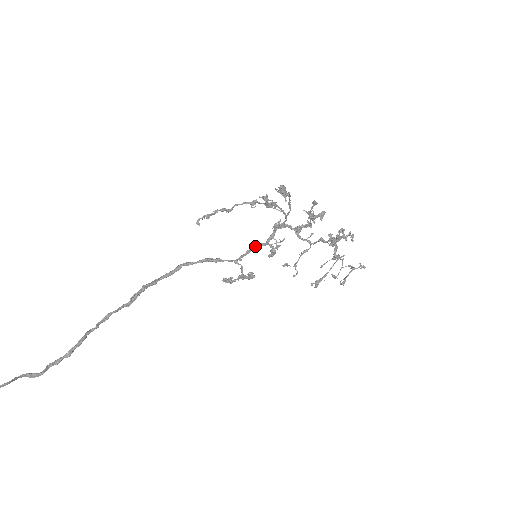
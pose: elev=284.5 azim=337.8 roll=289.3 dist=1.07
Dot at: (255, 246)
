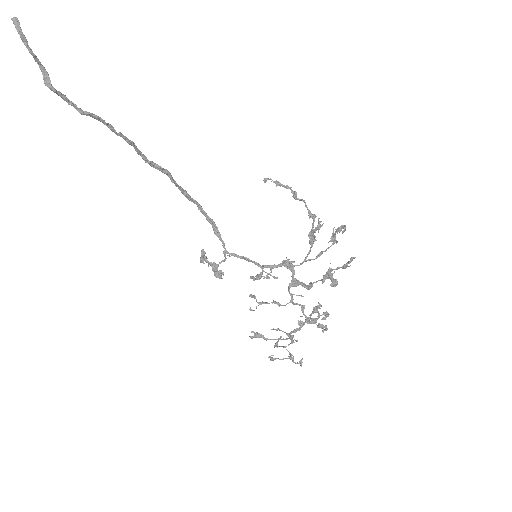
Dot at: (251, 260)
